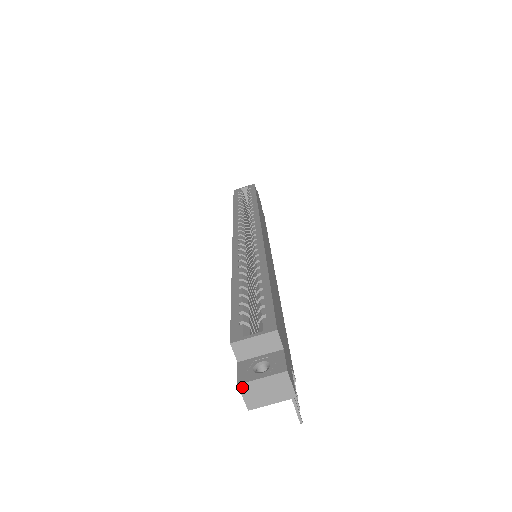
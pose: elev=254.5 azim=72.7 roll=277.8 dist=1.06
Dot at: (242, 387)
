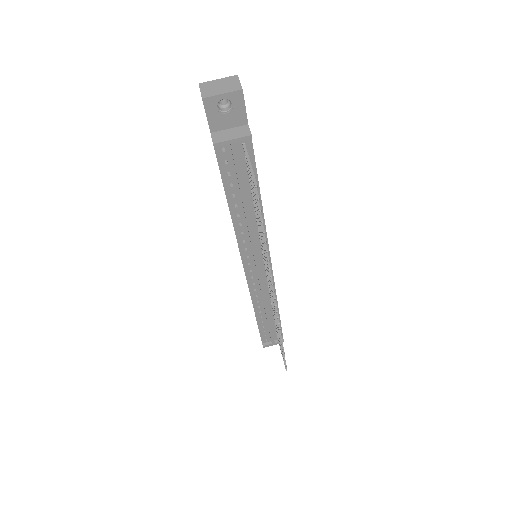
Dot at: (202, 85)
